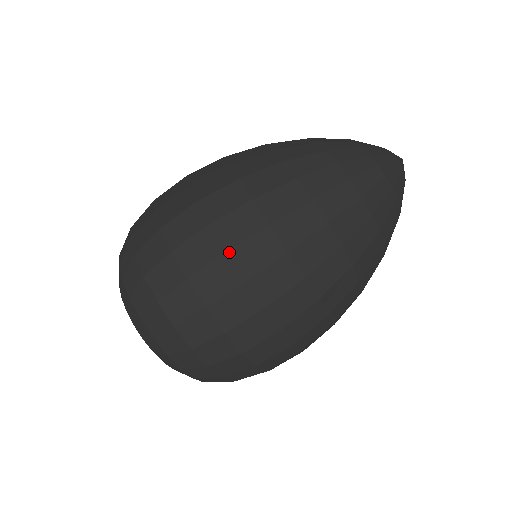
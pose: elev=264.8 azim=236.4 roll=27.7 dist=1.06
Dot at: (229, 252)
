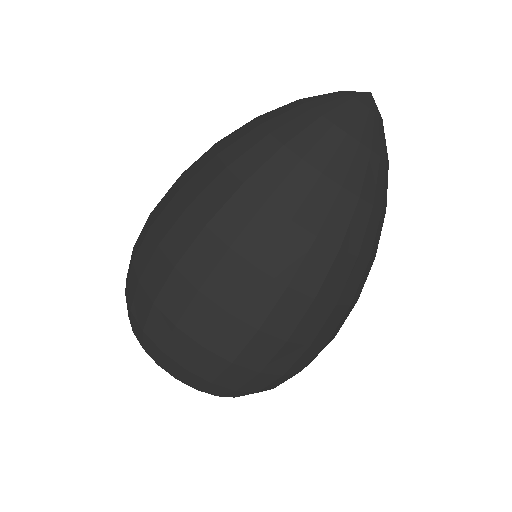
Dot at: (160, 244)
